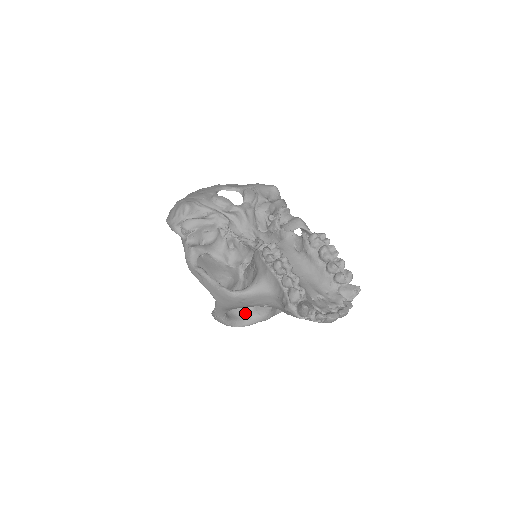
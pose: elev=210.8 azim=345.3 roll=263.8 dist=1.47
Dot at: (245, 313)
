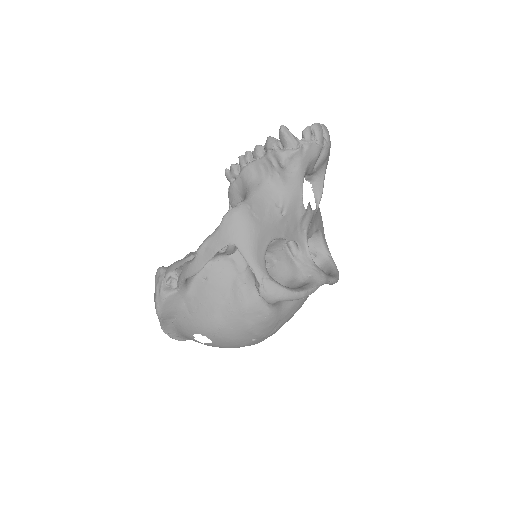
Dot at: (297, 287)
